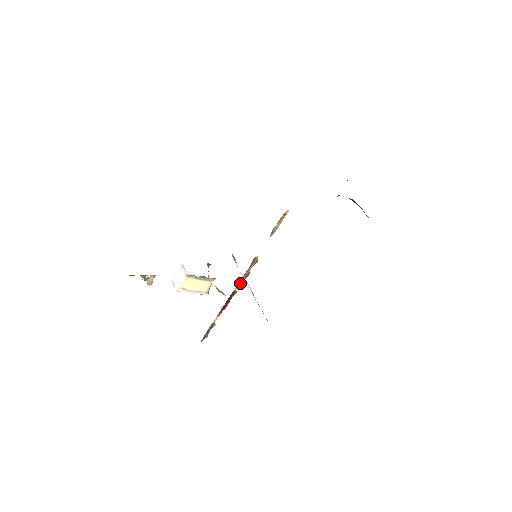
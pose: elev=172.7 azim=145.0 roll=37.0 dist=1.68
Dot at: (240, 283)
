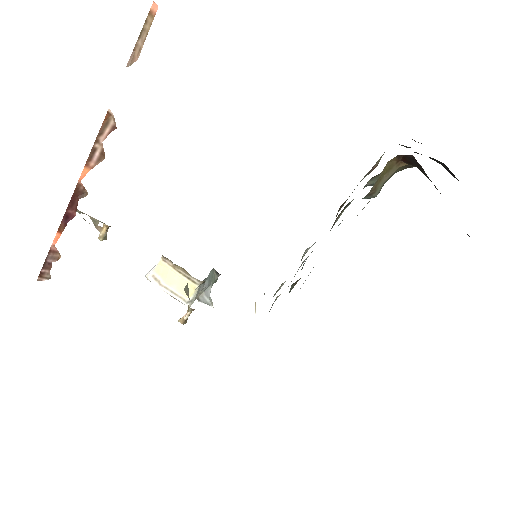
Dot at: (89, 169)
